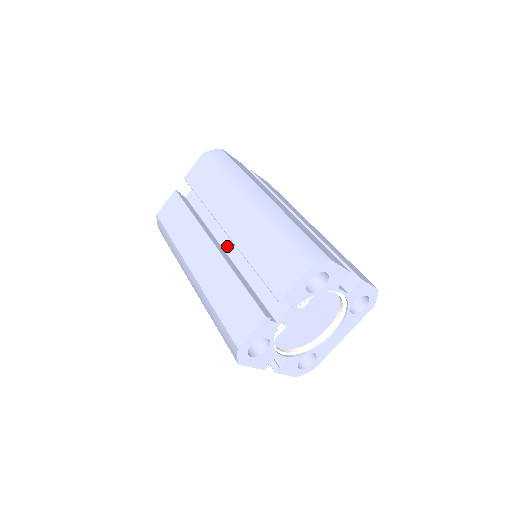
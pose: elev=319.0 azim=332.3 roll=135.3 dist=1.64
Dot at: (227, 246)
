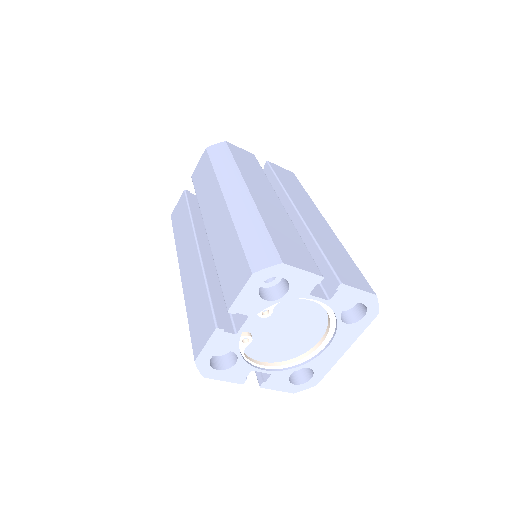
Dot at: occluded
